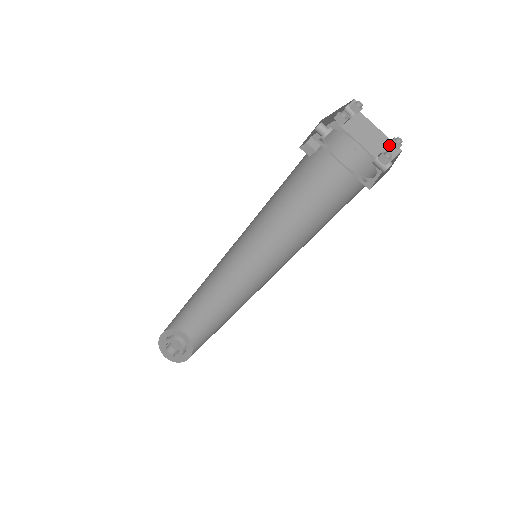
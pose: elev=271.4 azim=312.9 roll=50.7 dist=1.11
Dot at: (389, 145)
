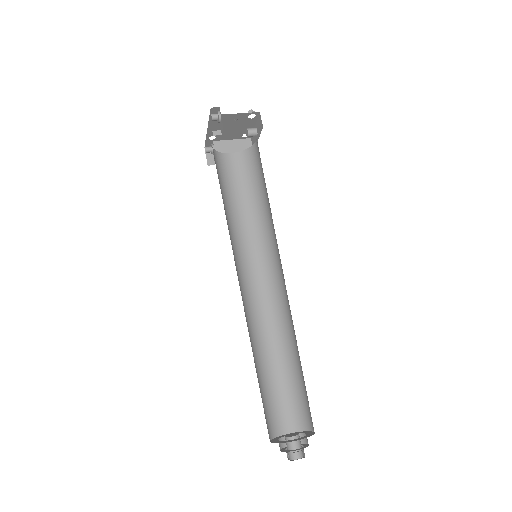
Dot at: (243, 142)
